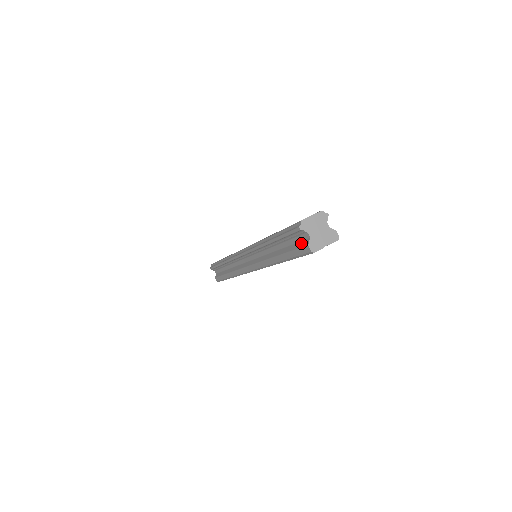
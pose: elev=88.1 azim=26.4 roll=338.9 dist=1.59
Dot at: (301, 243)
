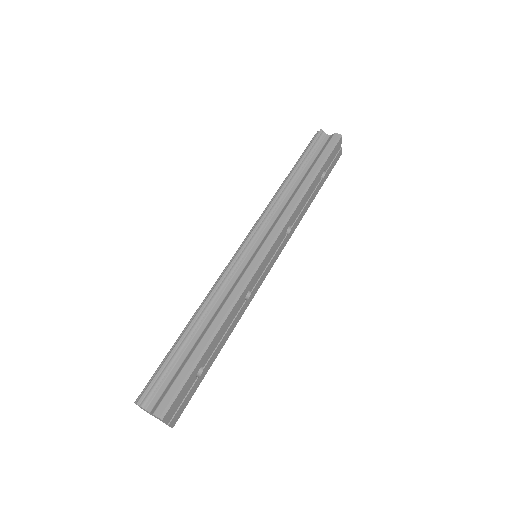
Dot at: (326, 143)
